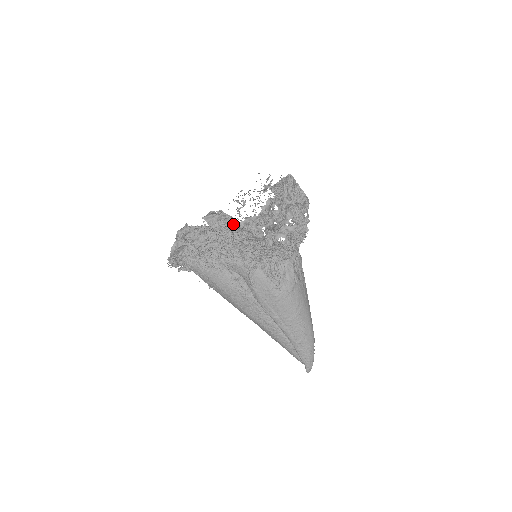
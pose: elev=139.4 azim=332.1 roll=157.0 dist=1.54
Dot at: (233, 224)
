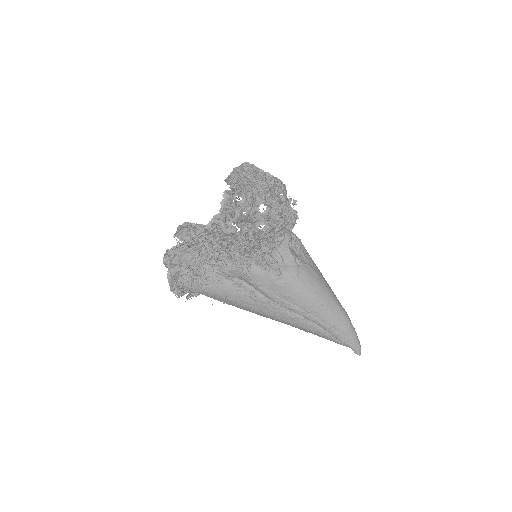
Dot at: (203, 230)
